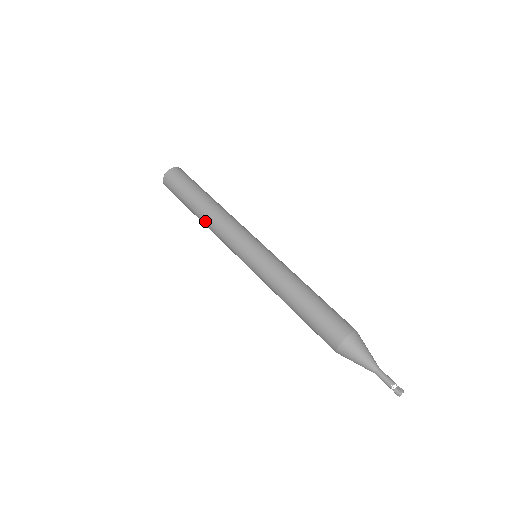
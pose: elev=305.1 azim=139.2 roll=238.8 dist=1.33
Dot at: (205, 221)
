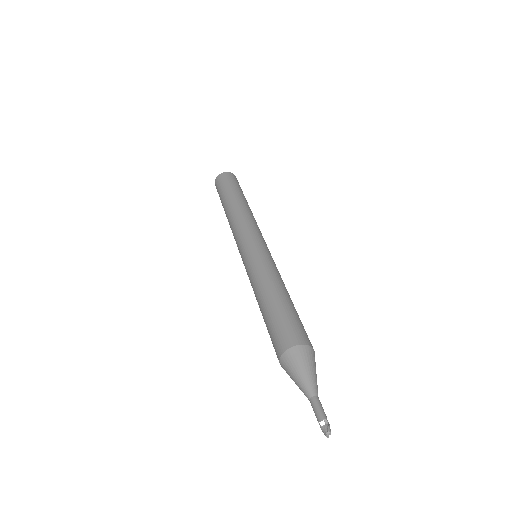
Dot at: occluded
